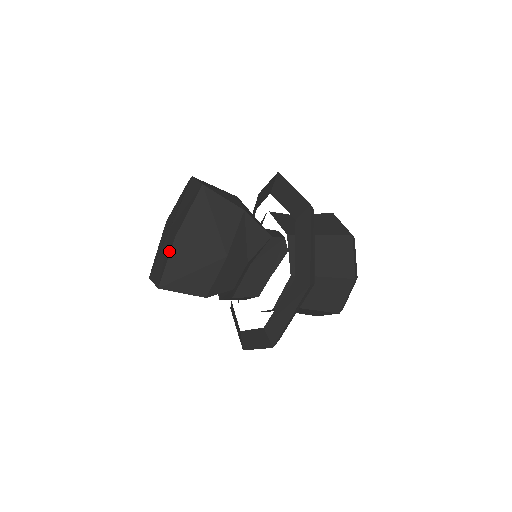
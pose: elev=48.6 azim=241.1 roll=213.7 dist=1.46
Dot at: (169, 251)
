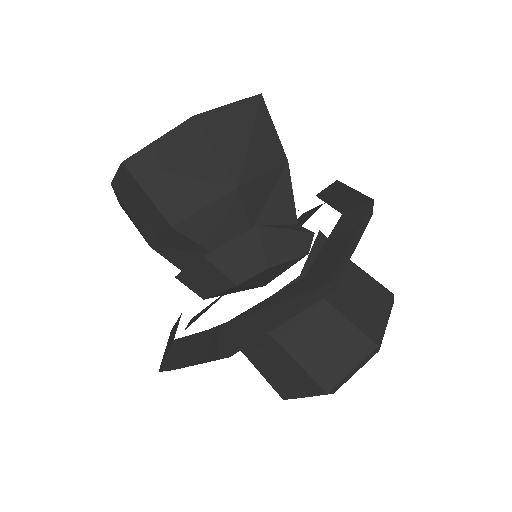
Dot at: (170, 133)
